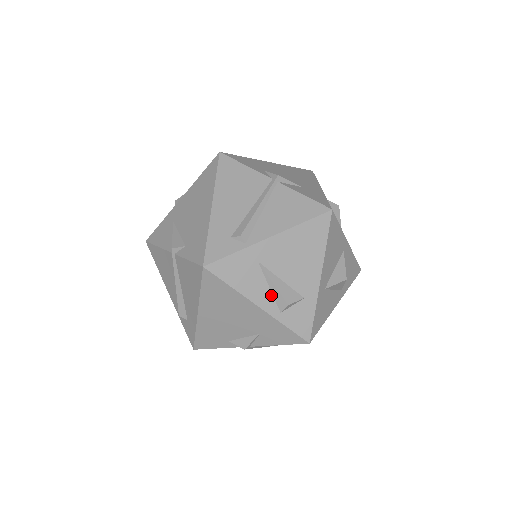
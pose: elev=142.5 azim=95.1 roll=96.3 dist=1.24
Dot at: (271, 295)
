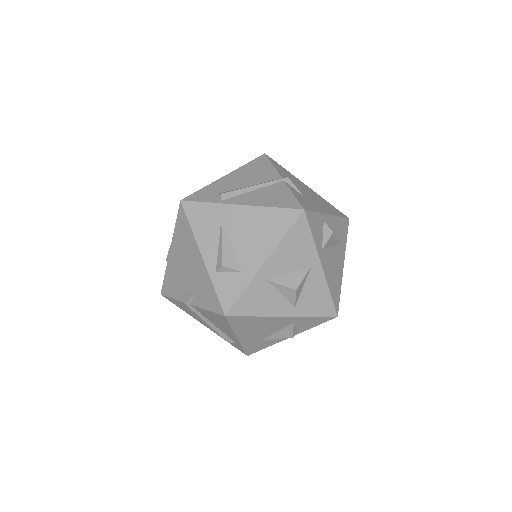
Dot at: (216, 252)
